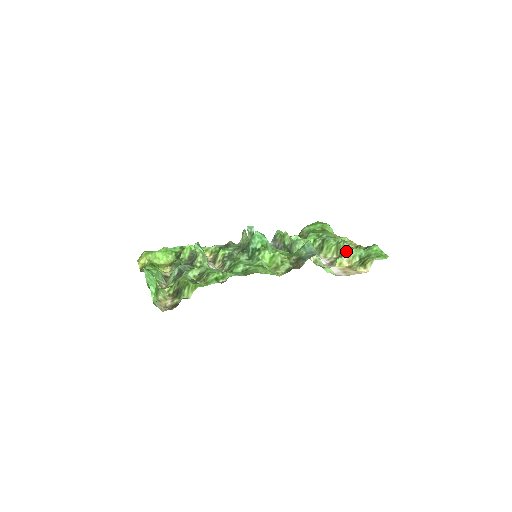
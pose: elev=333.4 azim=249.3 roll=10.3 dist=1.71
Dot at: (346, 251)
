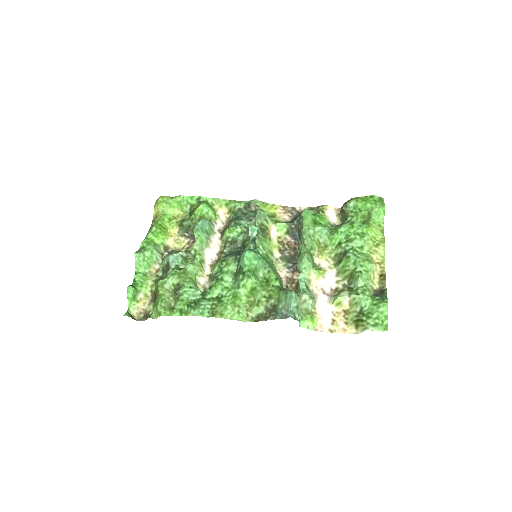
Dot at: (355, 289)
